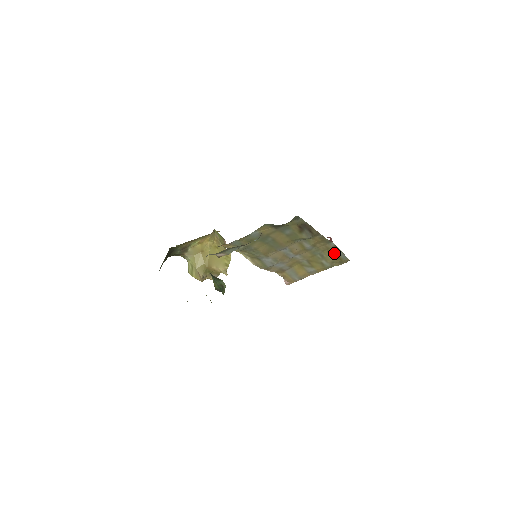
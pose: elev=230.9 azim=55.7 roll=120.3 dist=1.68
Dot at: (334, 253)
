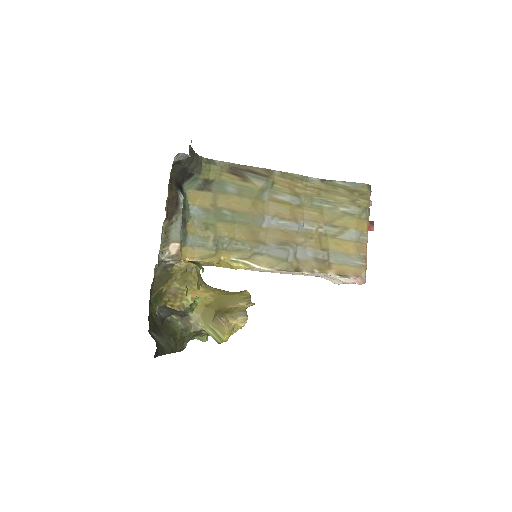
Dot at: (335, 190)
